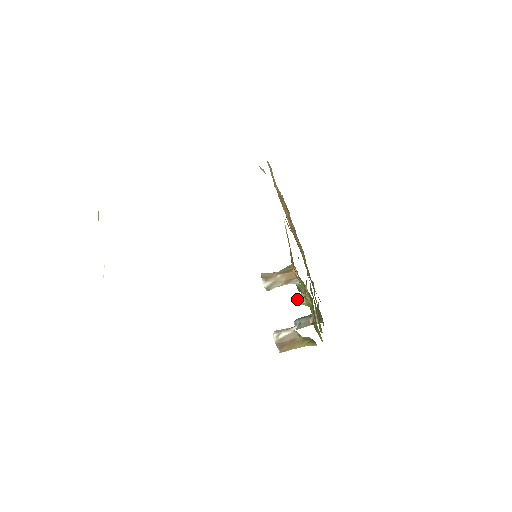
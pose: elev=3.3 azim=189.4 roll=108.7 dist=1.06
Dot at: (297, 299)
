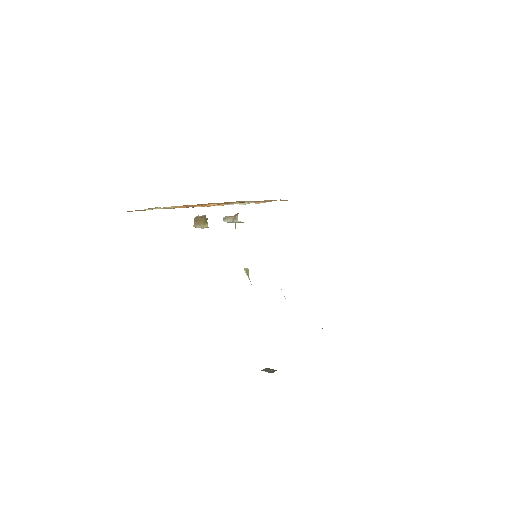
Dot at: occluded
